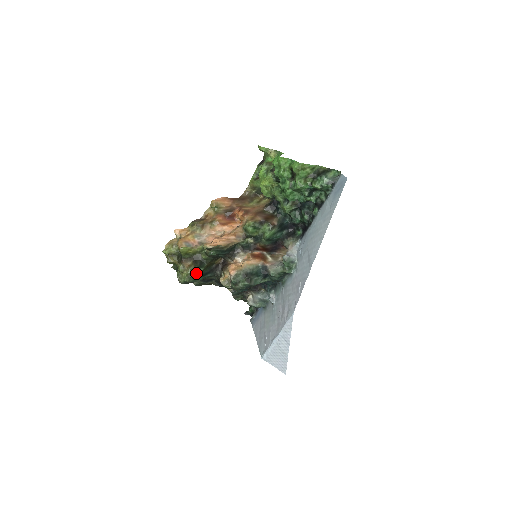
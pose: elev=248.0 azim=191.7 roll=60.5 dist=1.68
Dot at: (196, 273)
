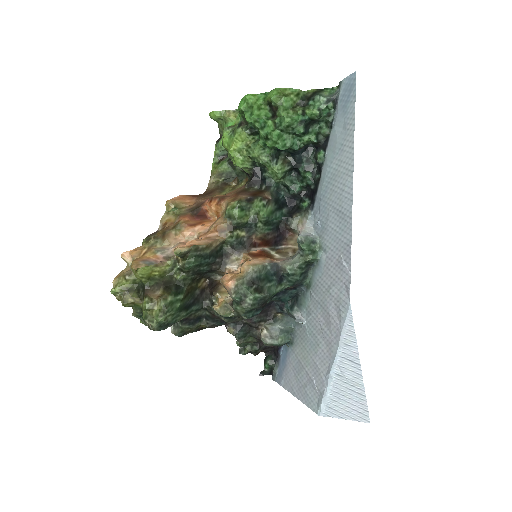
Dot at: (174, 304)
